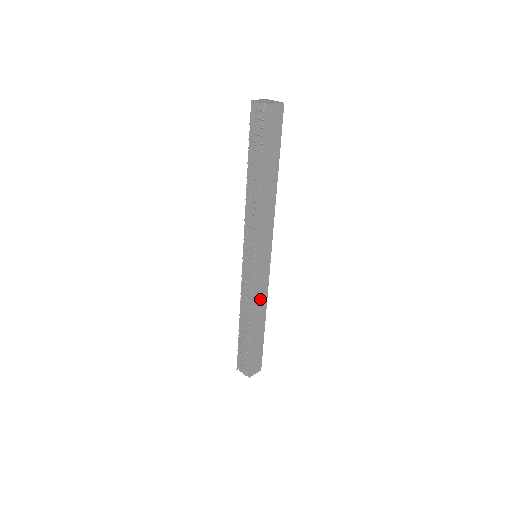
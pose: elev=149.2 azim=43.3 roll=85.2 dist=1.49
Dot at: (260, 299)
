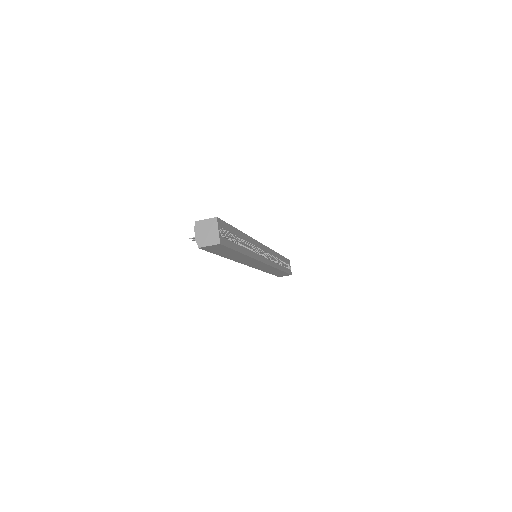
Dot at: (267, 269)
